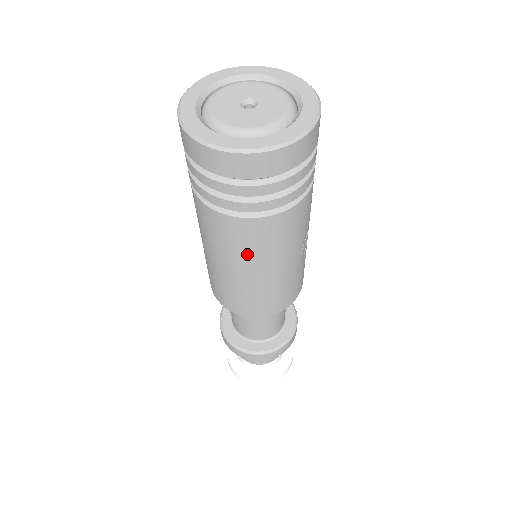
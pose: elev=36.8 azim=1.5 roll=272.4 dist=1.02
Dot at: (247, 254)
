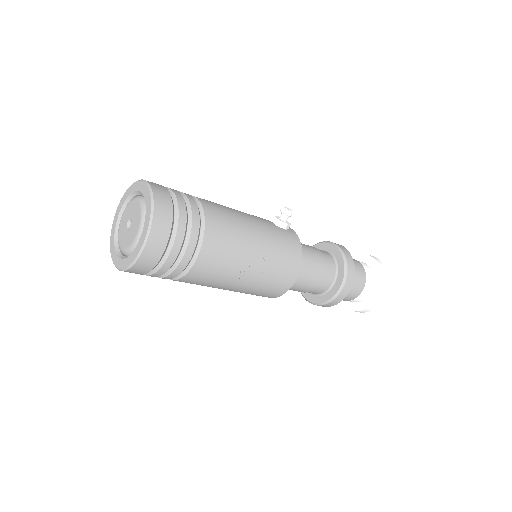
Dot at: occluded
